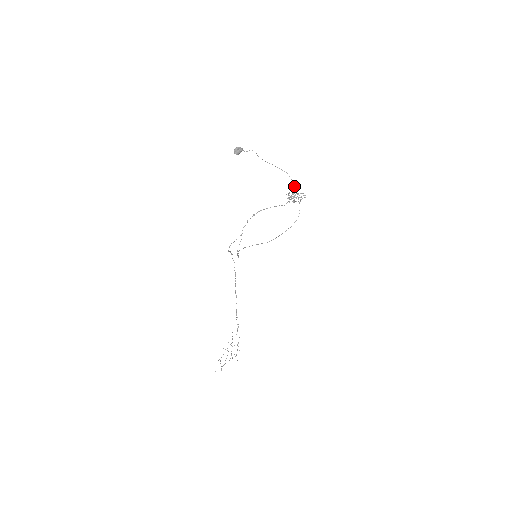
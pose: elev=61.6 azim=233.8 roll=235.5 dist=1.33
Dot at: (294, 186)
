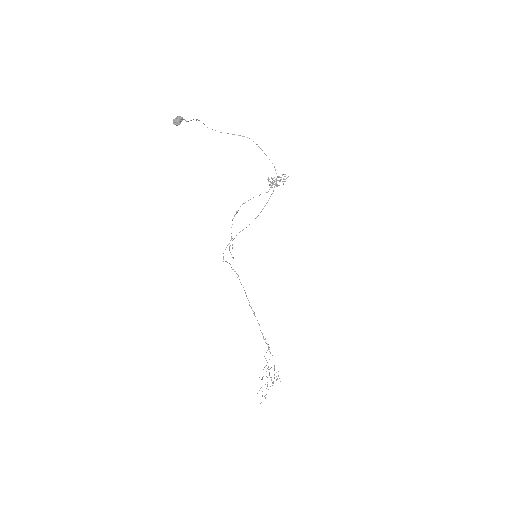
Dot at: occluded
